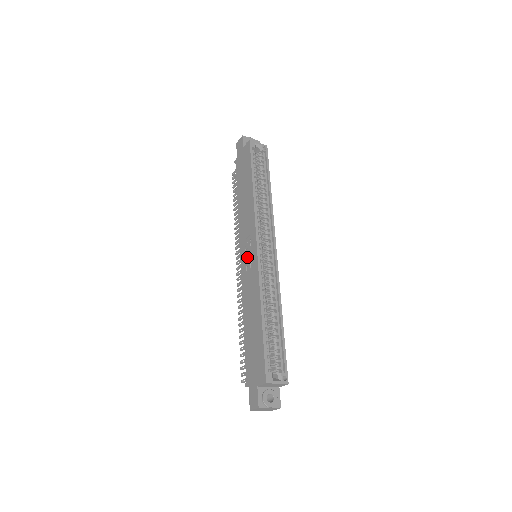
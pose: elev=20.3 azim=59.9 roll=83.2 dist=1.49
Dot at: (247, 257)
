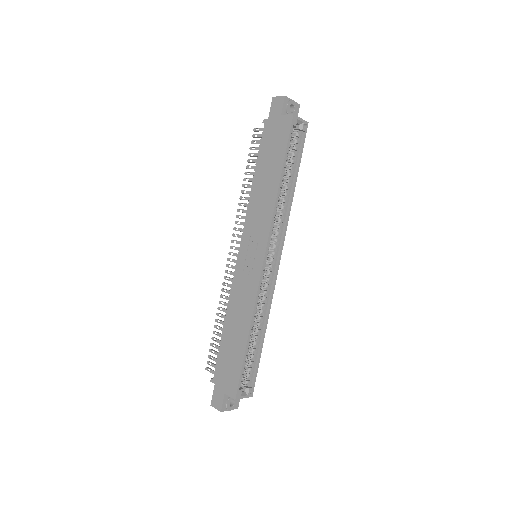
Dot at: (248, 259)
